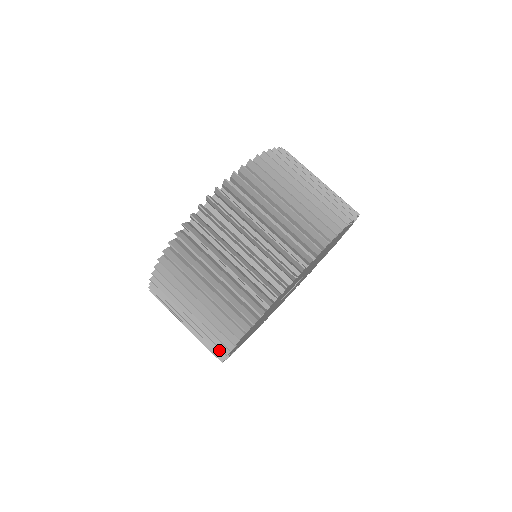
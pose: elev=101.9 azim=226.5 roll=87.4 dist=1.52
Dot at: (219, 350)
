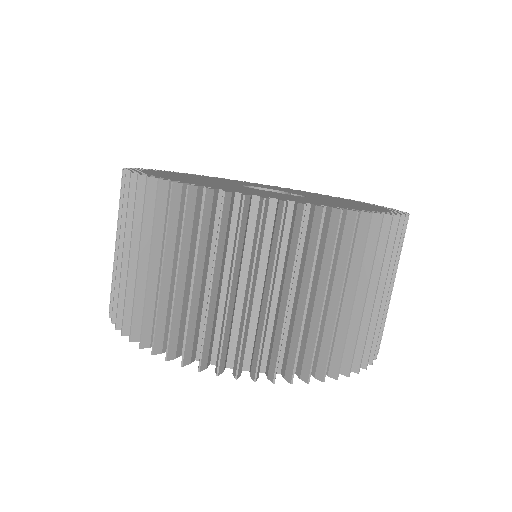
Dot at: occluded
